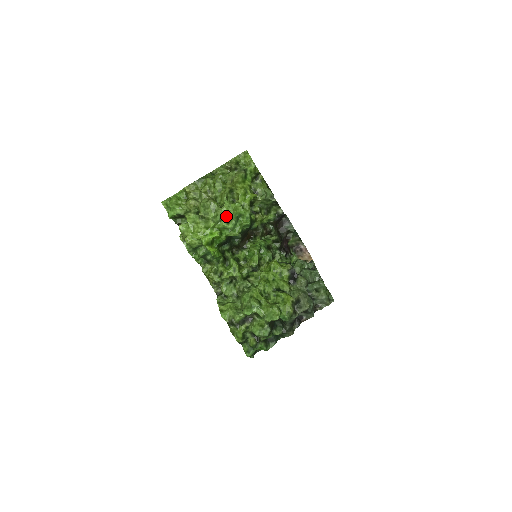
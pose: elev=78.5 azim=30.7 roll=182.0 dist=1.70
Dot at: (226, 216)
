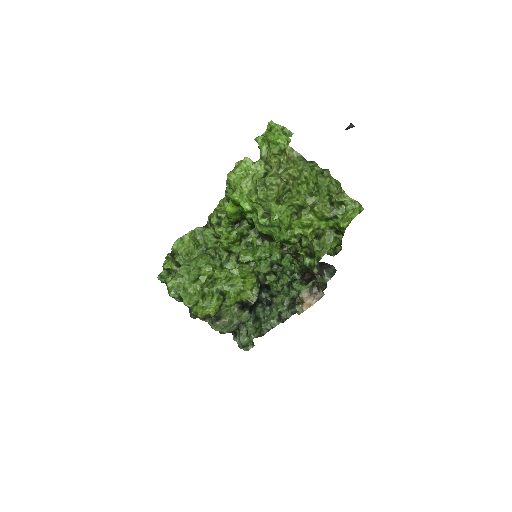
Dot at: (269, 212)
